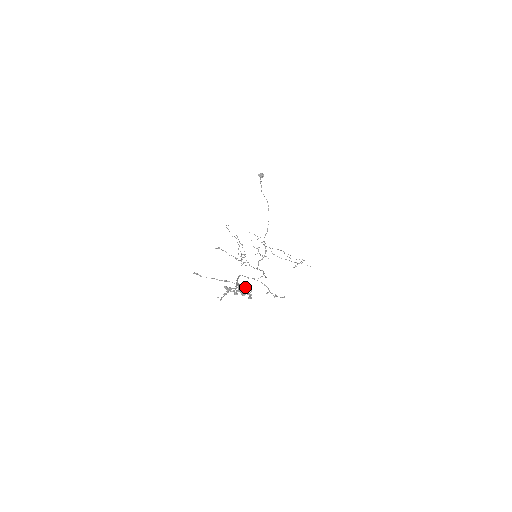
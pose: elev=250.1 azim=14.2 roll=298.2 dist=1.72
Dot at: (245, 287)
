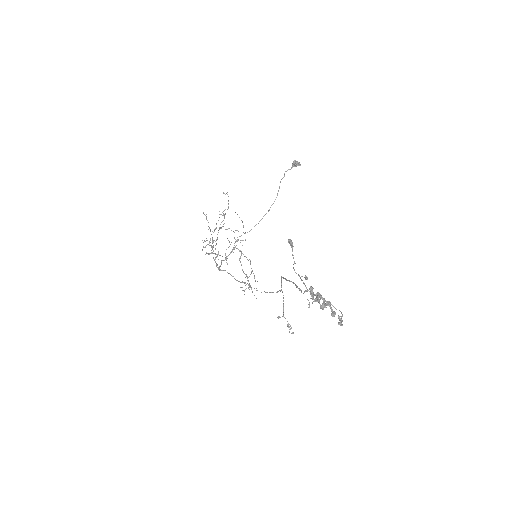
Dot at: occluded
